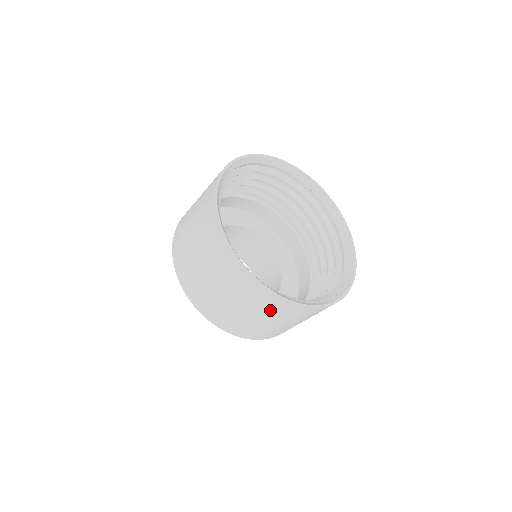
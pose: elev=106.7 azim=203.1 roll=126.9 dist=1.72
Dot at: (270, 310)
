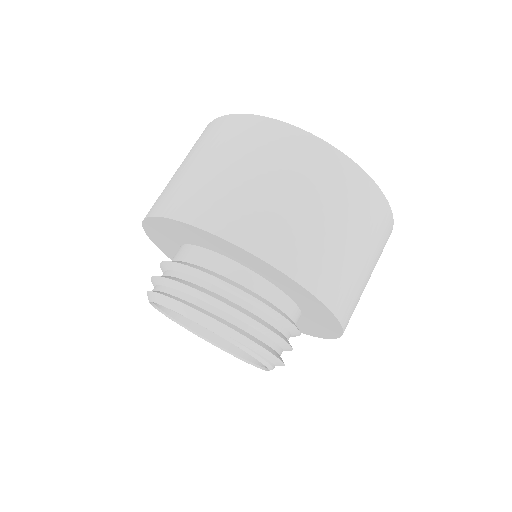
Dot at: (368, 219)
